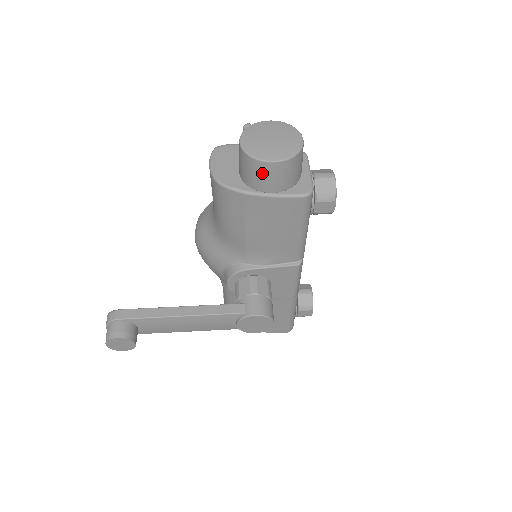
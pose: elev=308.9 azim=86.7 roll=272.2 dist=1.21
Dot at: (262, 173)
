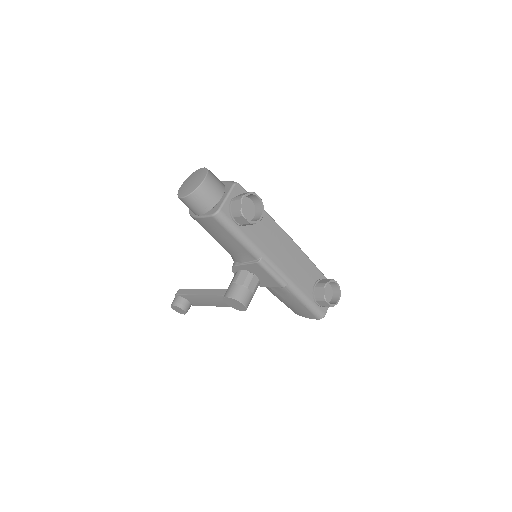
Dot at: (186, 204)
